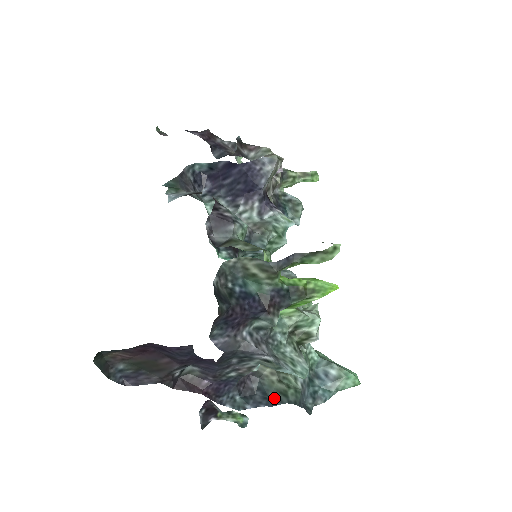
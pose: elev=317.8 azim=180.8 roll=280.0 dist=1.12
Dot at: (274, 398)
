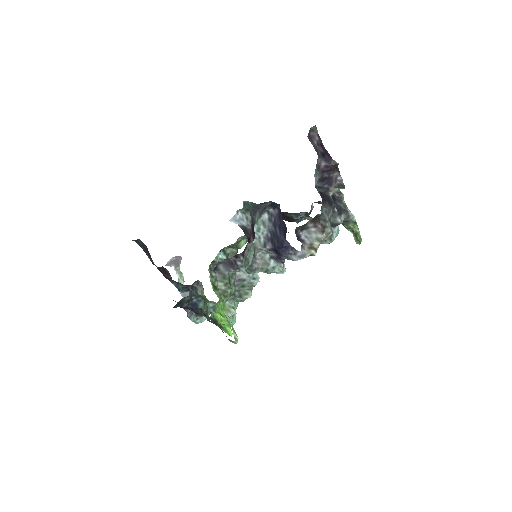
Dot at: occluded
